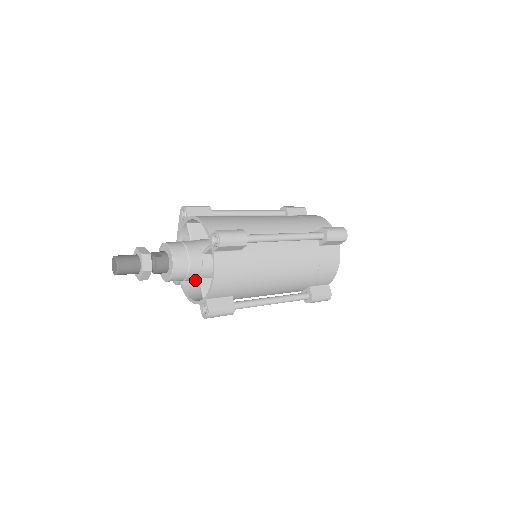
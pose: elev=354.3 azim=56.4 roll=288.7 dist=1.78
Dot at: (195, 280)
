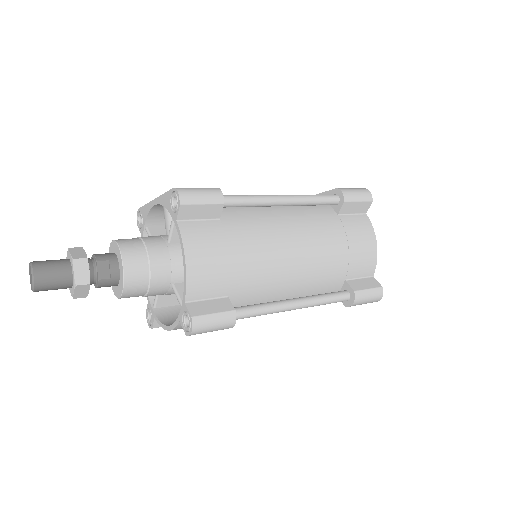
Dot at: occluded
